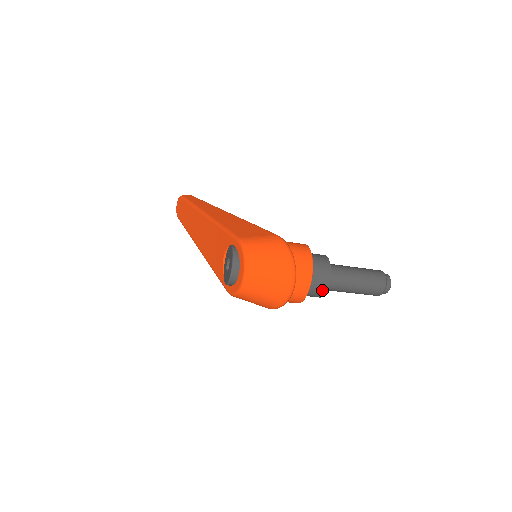
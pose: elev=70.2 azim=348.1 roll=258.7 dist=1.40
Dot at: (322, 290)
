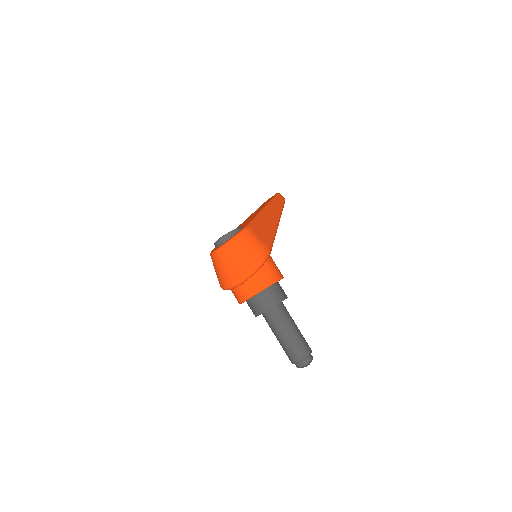
Dot at: (258, 311)
